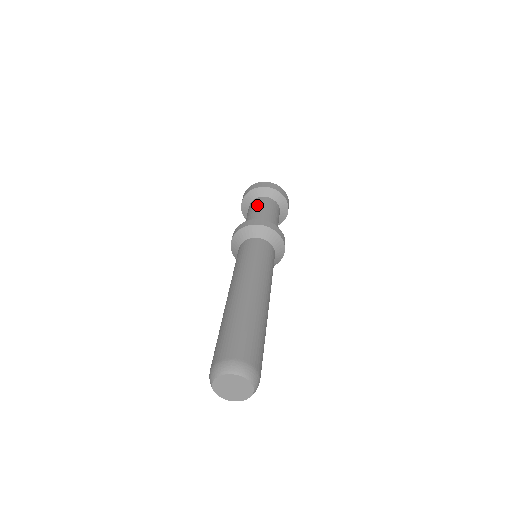
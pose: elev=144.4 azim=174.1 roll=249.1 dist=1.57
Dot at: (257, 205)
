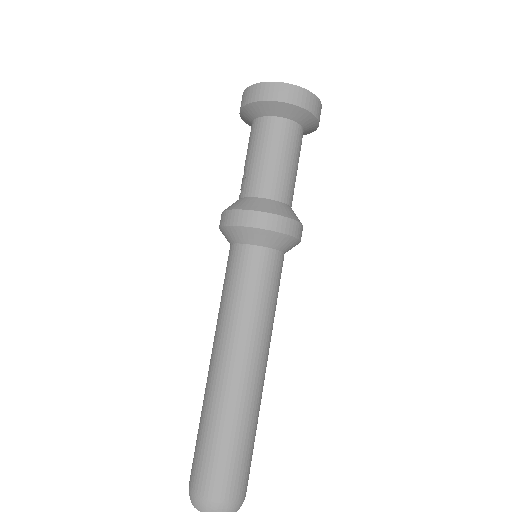
Dot at: (275, 144)
